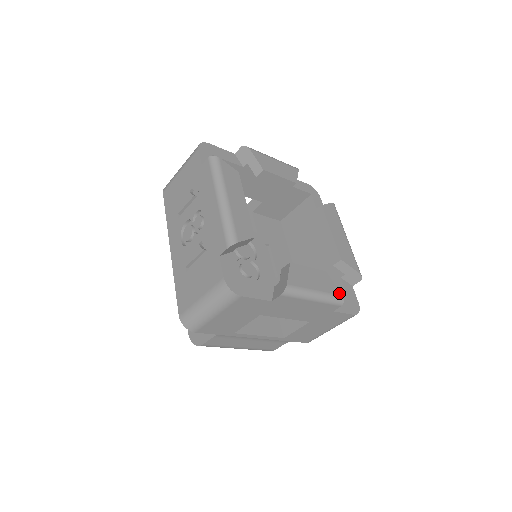
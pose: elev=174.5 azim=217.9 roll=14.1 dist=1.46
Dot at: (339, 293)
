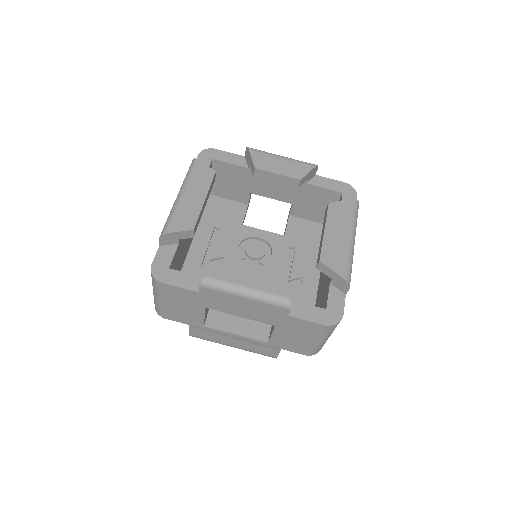
Dot at: (286, 294)
